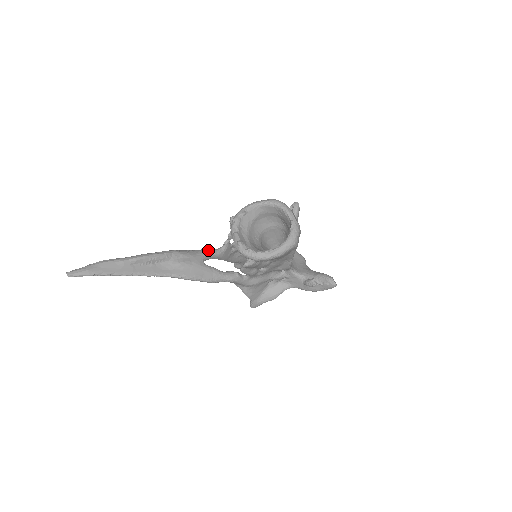
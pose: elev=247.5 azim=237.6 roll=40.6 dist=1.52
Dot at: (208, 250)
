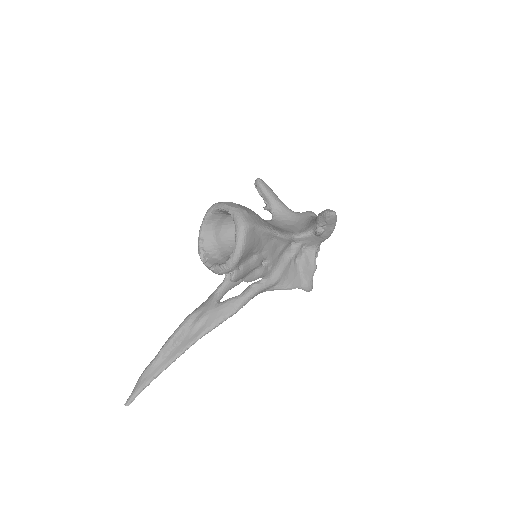
Dot at: (216, 289)
